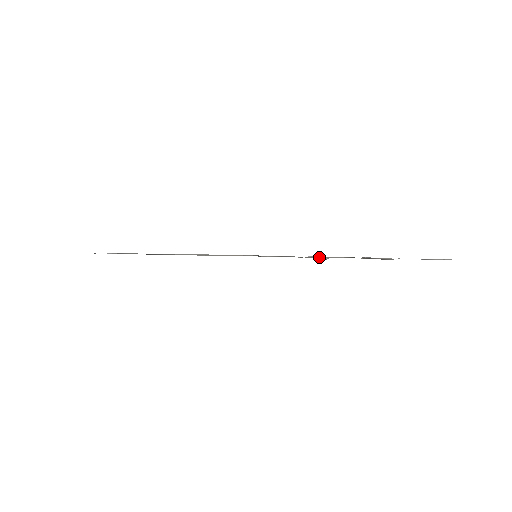
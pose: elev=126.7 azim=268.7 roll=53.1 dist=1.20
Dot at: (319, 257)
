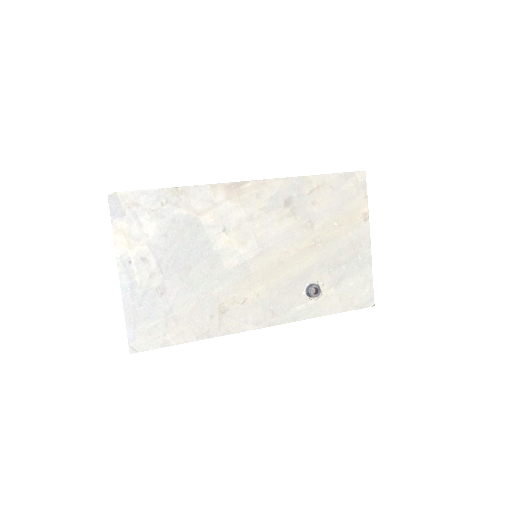
Dot at: (305, 260)
